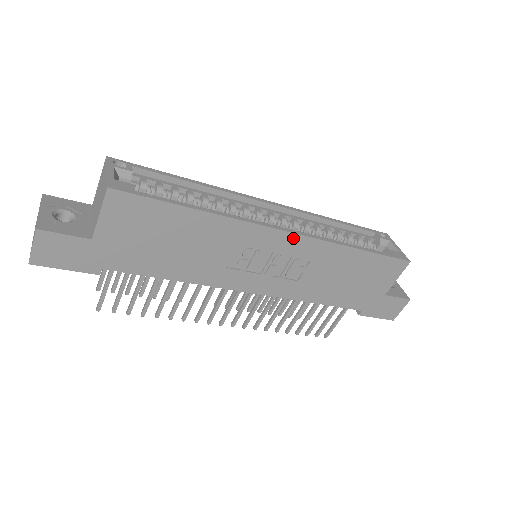
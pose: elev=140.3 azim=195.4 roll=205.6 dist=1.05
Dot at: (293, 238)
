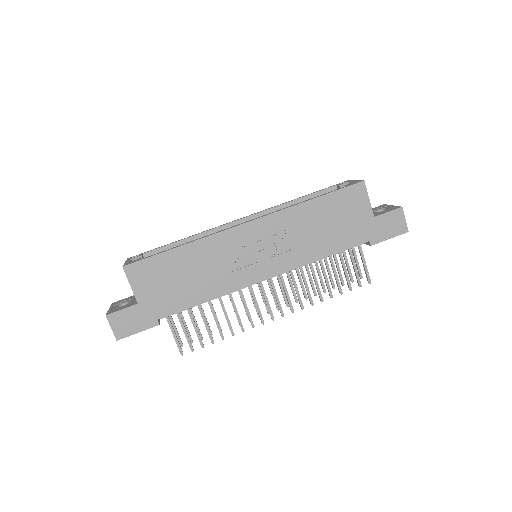
Dot at: (256, 224)
